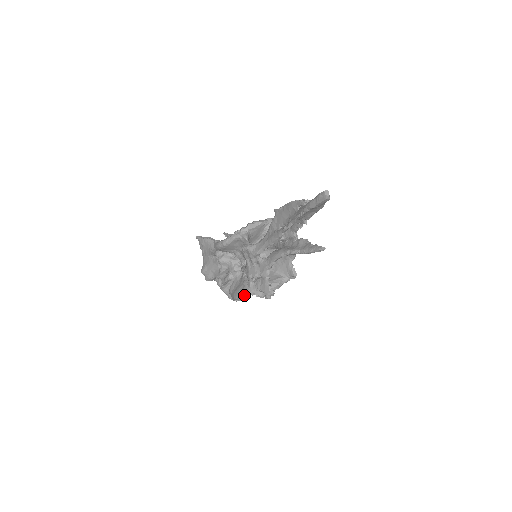
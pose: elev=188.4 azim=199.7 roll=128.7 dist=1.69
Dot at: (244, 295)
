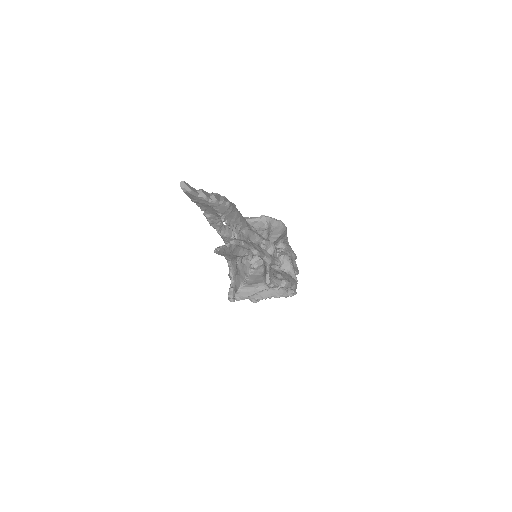
Dot at: (255, 297)
